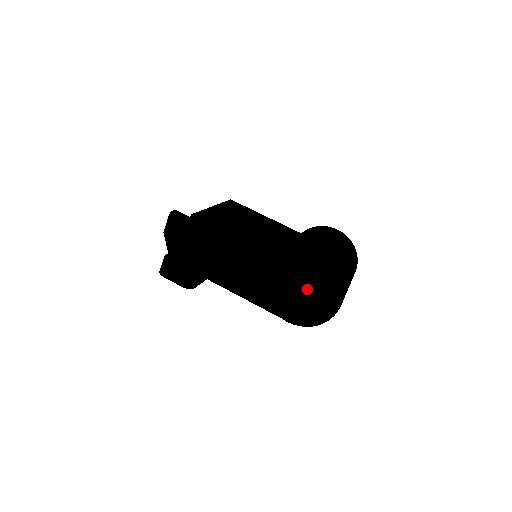
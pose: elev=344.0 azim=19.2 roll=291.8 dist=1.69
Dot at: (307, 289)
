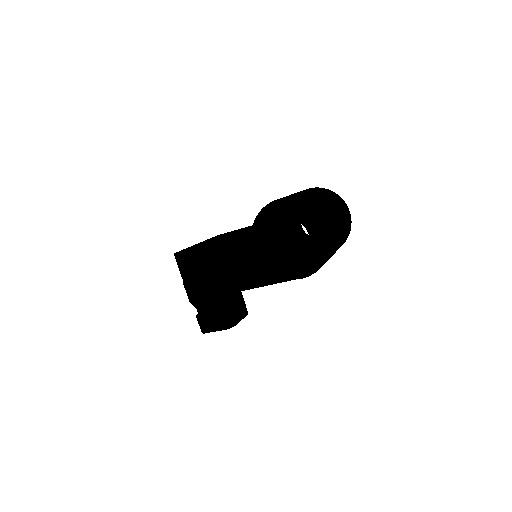
Dot at: occluded
